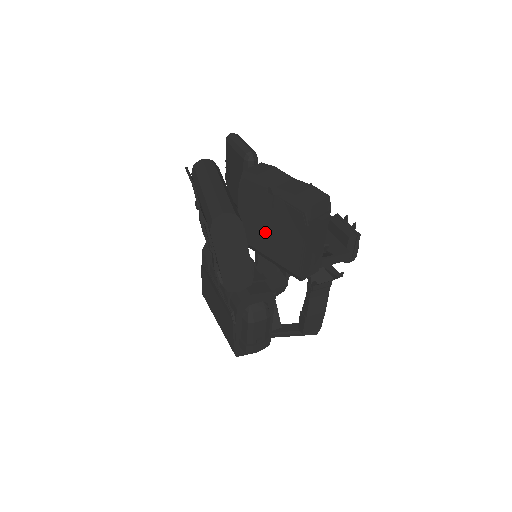
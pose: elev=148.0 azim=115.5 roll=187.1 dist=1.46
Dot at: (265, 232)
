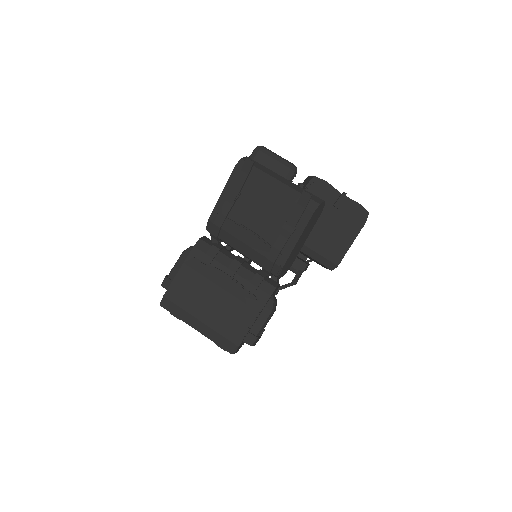
Dot at: (319, 228)
